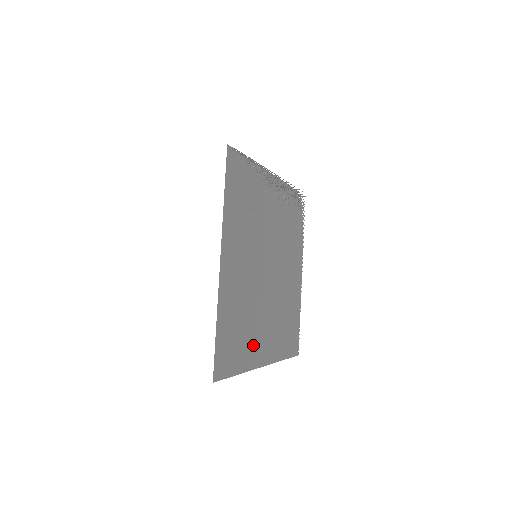
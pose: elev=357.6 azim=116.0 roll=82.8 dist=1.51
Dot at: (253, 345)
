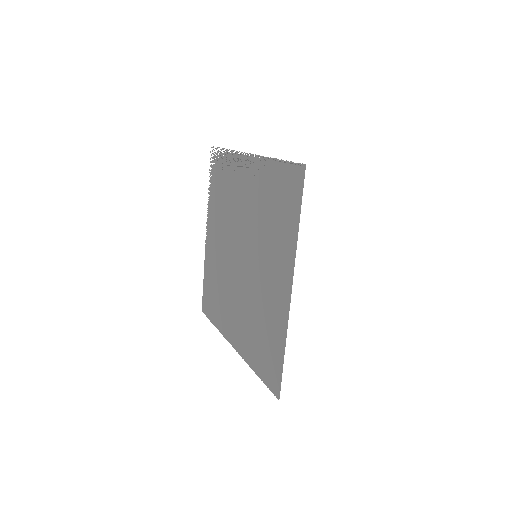
Dot at: (246, 338)
